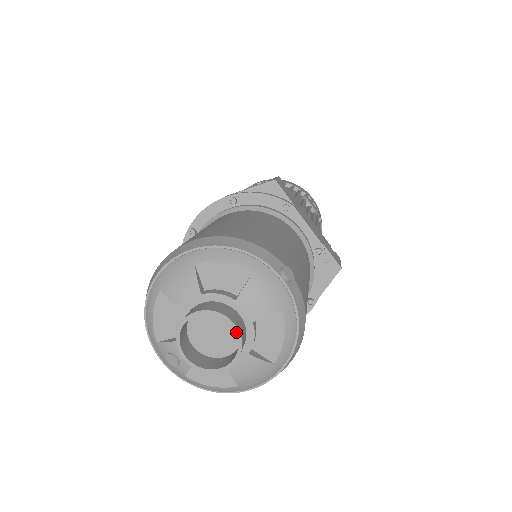
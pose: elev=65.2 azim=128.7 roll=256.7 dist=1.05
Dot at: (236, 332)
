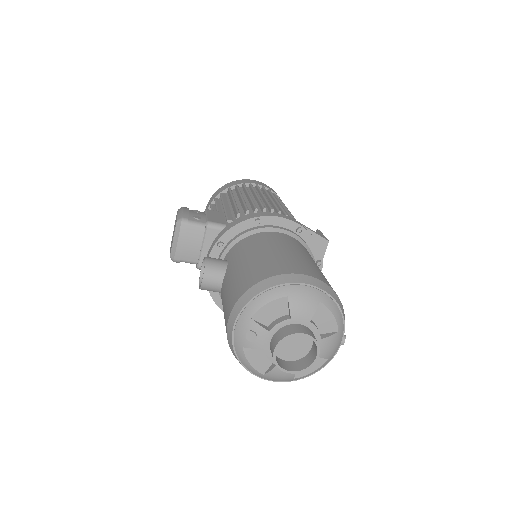
Dot at: (315, 361)
